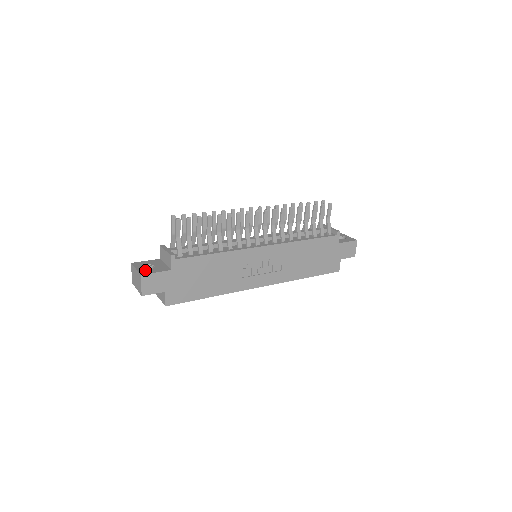
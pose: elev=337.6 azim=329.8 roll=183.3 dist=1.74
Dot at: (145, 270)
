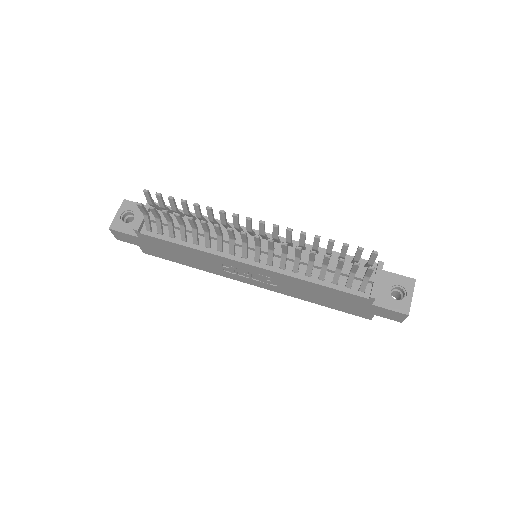
Dot at: (119, 222)
